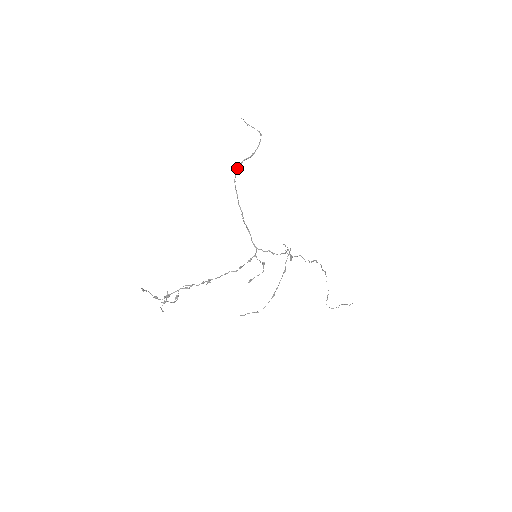
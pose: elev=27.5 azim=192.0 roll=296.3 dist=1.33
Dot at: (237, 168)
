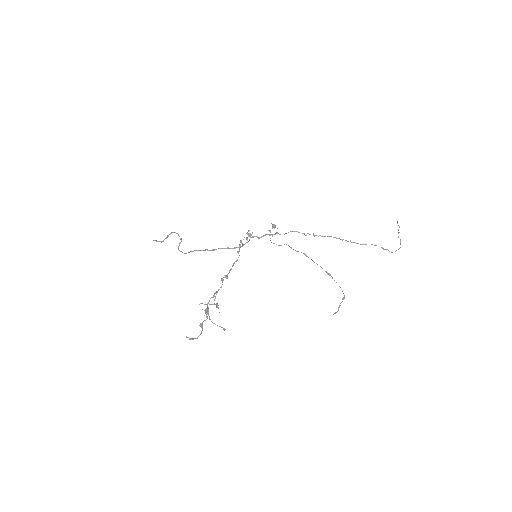
Dot at: occluded
